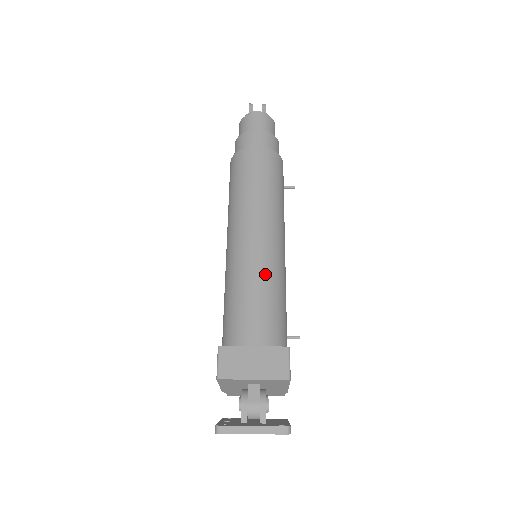
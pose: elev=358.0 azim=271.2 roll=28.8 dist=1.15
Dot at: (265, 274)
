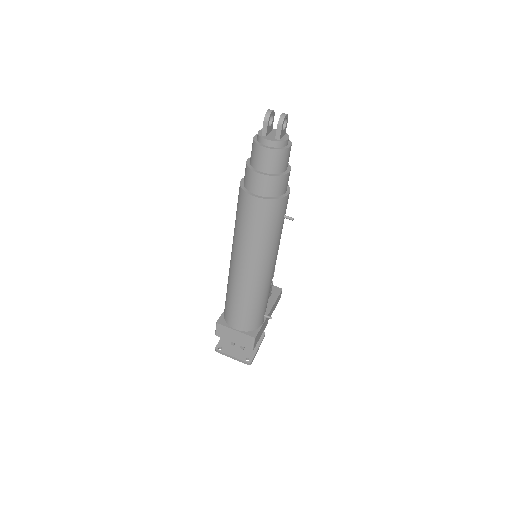
Dot at: (248, 296)
